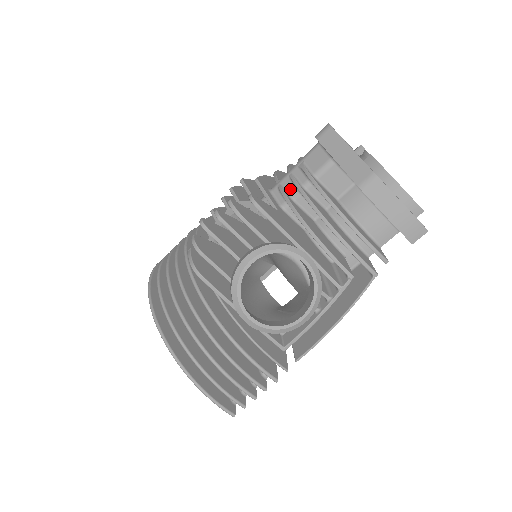
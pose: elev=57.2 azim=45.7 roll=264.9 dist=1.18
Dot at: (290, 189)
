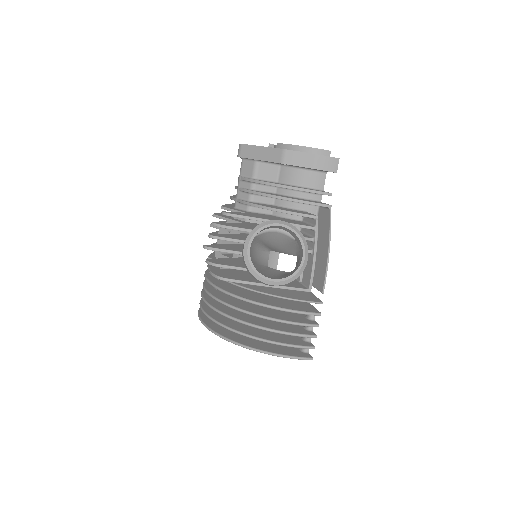
Dot at: (245, 197)
